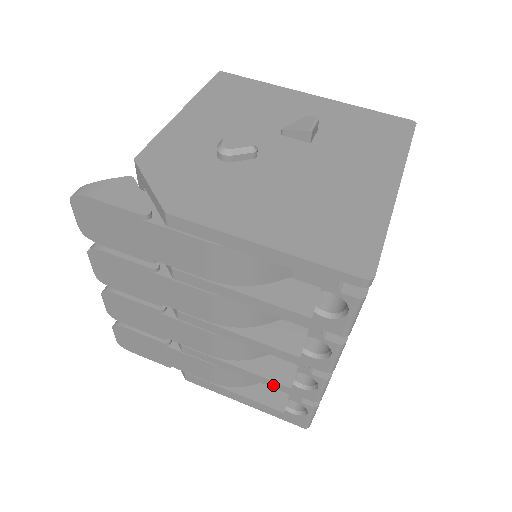
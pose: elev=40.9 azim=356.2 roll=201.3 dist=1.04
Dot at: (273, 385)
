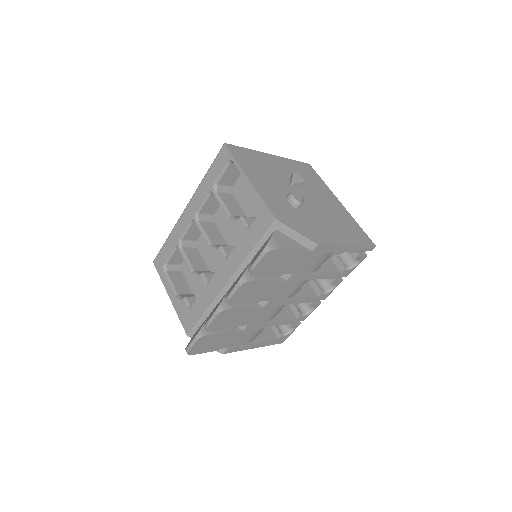
Dot at: (288, 323)
